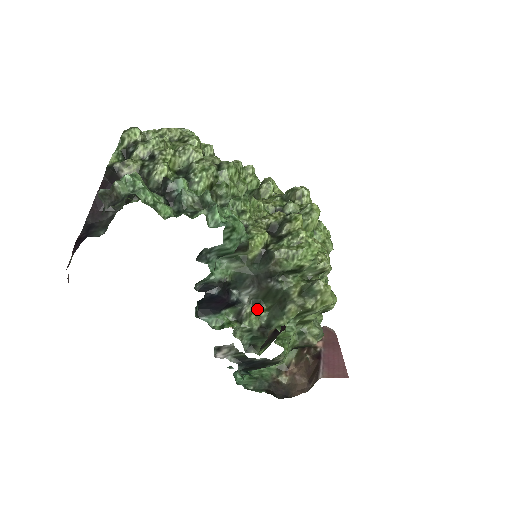
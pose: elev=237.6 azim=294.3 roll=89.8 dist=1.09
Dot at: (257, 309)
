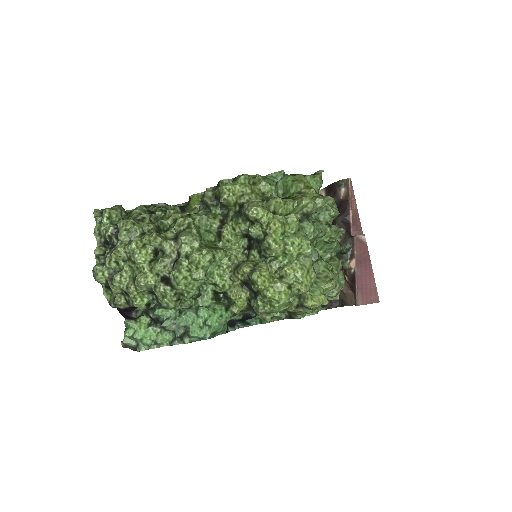
Dot at: occluded
